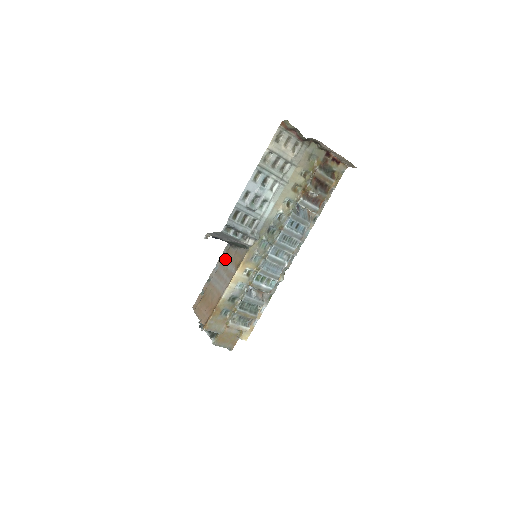
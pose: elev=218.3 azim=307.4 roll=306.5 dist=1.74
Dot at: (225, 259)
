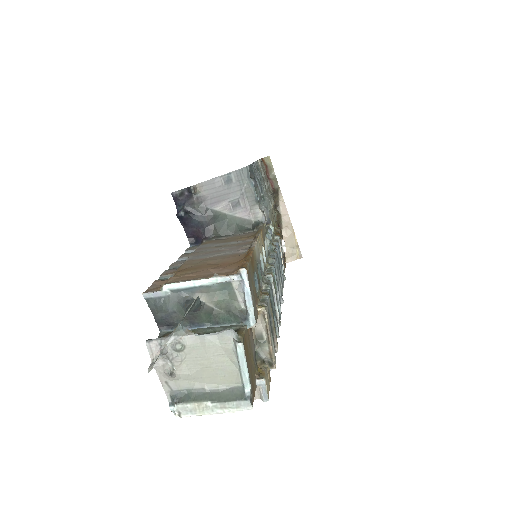
Dot at: (206, 244)
